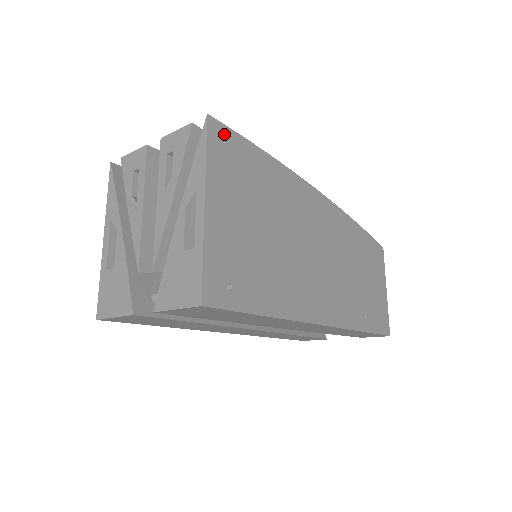
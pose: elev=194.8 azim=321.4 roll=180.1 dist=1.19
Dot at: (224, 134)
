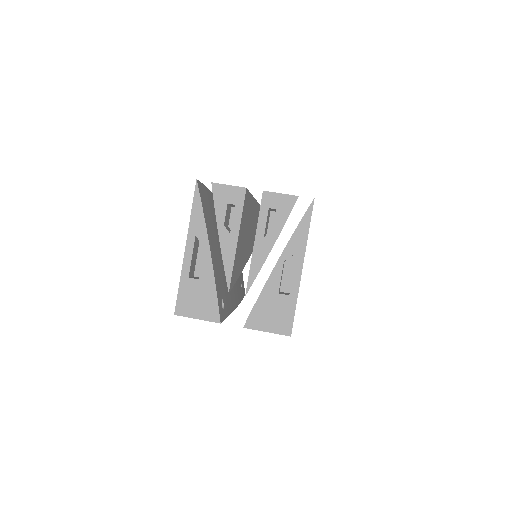
Dot at: occluded
